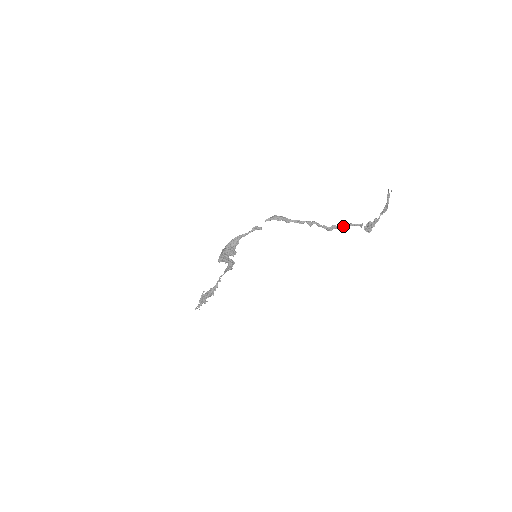
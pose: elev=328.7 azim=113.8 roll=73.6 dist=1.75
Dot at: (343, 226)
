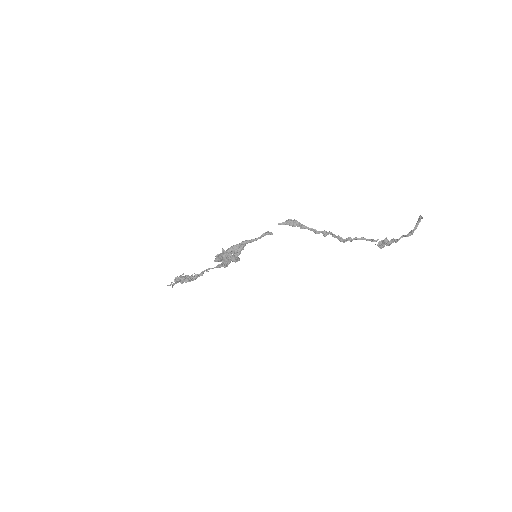
Dot at: occluded
